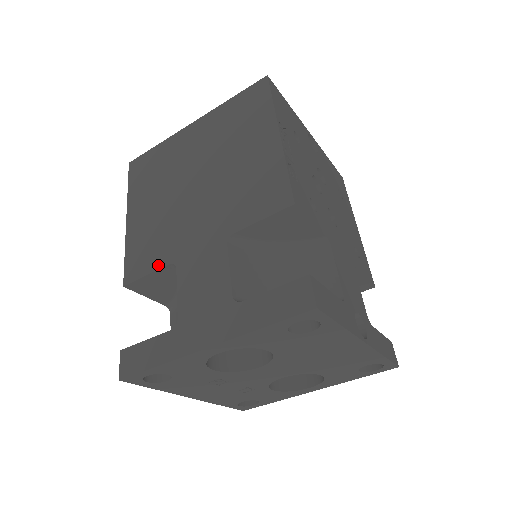
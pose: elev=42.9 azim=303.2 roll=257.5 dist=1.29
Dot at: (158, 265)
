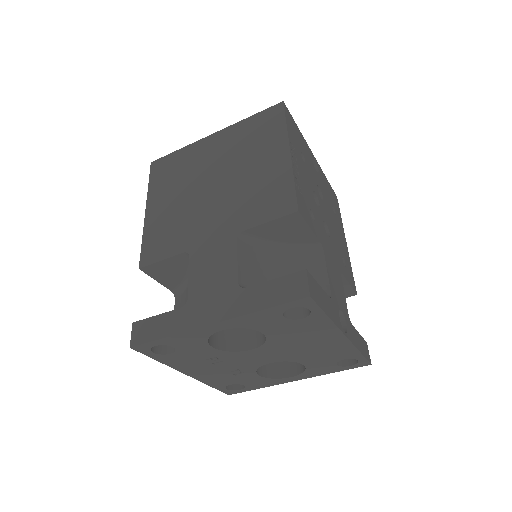
Dot at: (173, 253)
